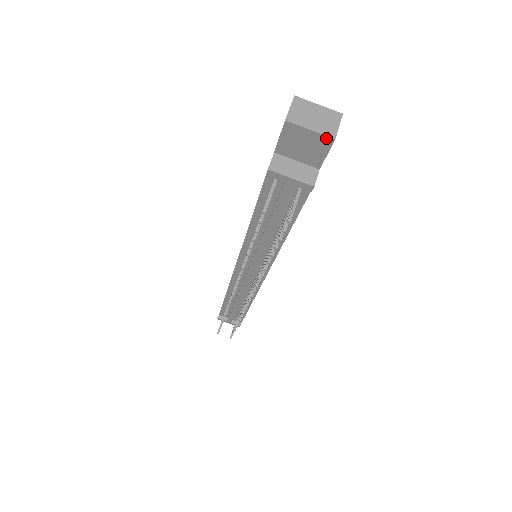
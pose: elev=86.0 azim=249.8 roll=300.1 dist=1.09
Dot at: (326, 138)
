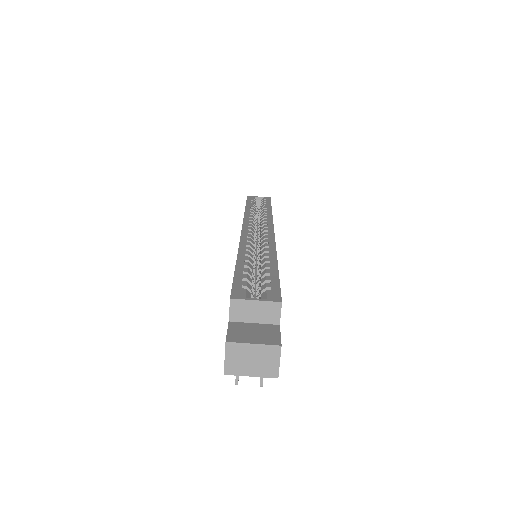
Dot at: (269, 376)
